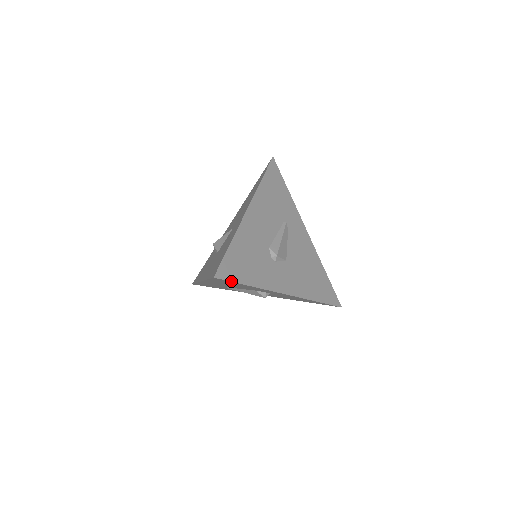
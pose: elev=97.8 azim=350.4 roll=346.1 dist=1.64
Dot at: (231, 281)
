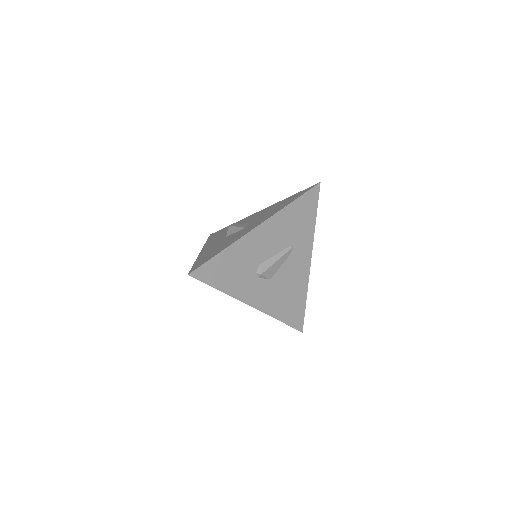
Dot at: (203, 282)
